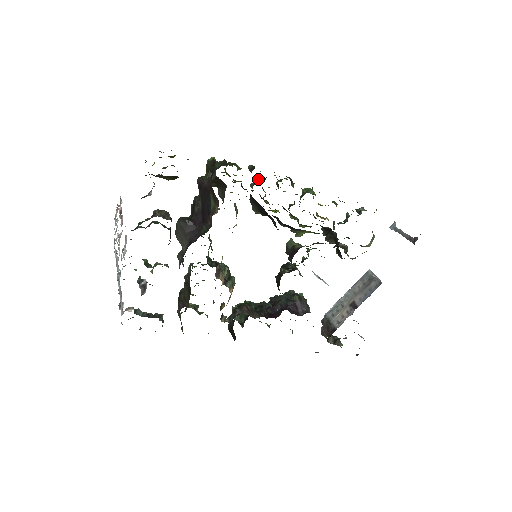
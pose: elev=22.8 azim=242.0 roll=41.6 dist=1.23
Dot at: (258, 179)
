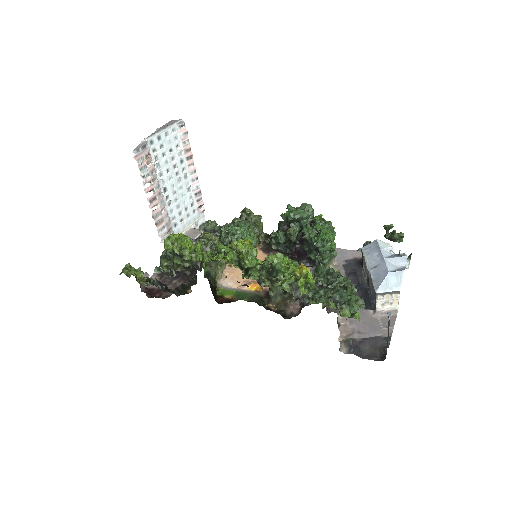
Dot at: (216, 255)
